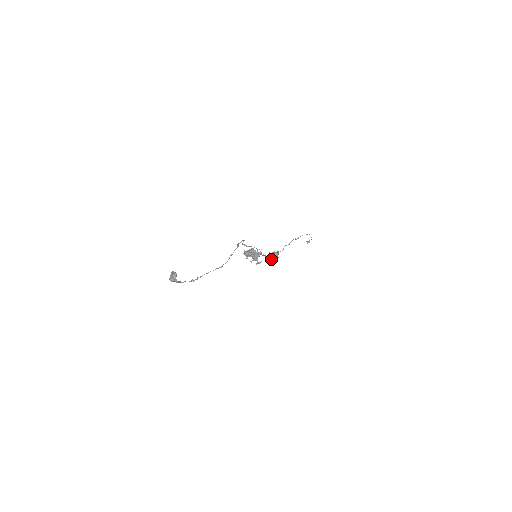
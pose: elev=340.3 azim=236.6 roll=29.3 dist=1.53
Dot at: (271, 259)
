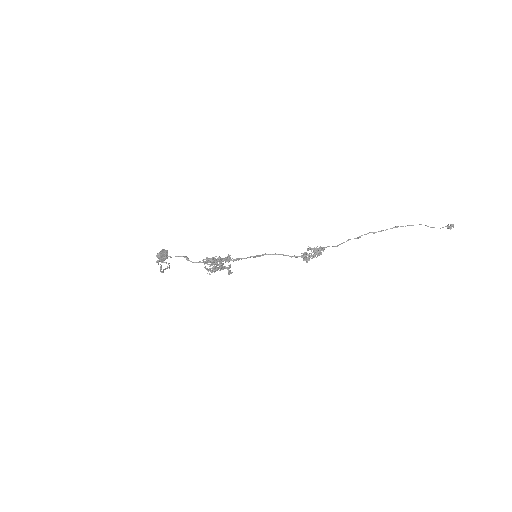
Dot at: (304, 257)
